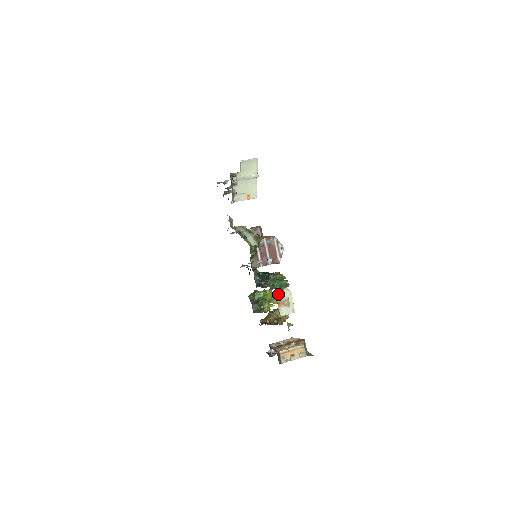
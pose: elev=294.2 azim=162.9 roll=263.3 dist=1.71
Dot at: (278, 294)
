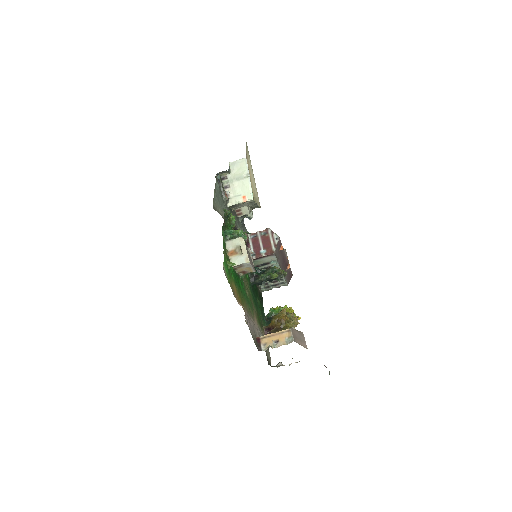
Dot at: (228, 242)
